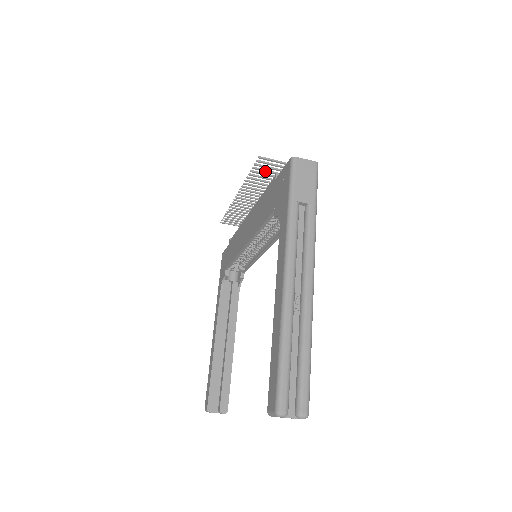
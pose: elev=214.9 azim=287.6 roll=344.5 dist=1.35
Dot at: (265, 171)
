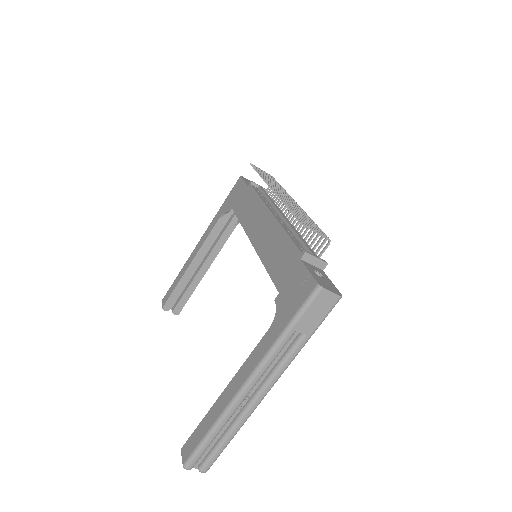
Dot at: occluded
